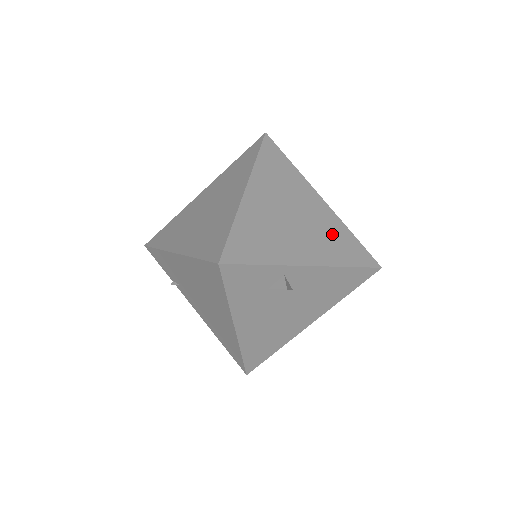
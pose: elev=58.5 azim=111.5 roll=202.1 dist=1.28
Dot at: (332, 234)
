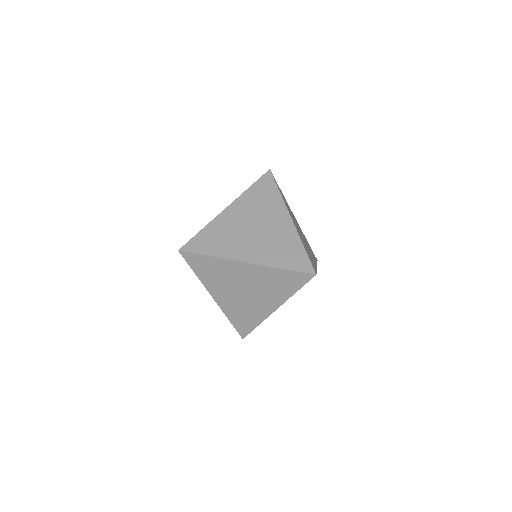
Dot at: occluded
